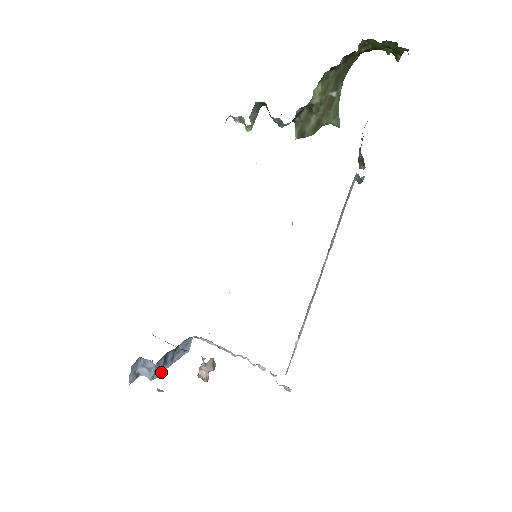
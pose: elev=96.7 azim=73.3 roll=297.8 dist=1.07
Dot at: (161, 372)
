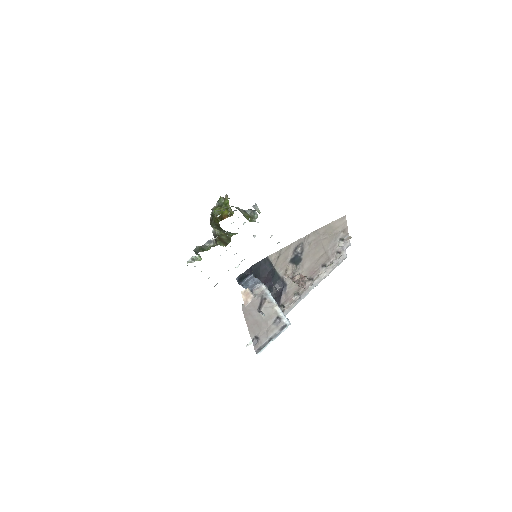
Dot at: (269, 292)
